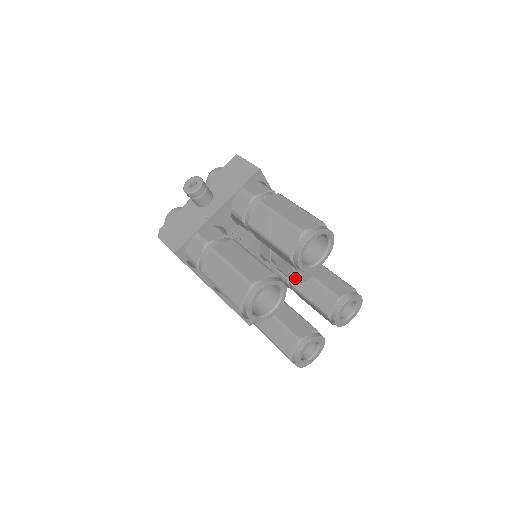
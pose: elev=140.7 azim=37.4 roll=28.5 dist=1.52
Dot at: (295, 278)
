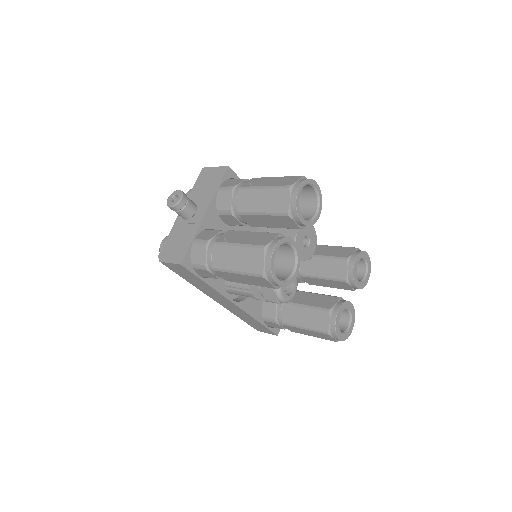
Dot at: (300, 256)
